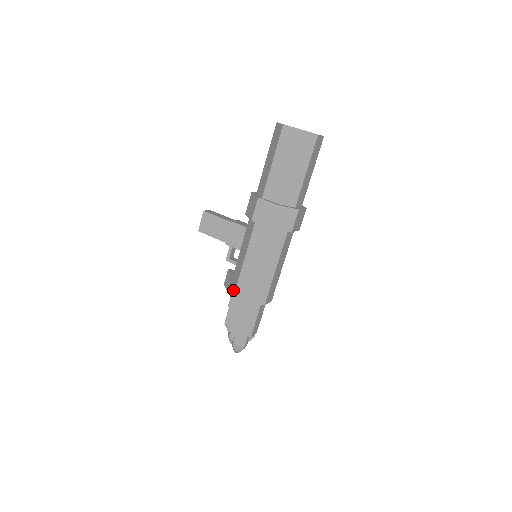
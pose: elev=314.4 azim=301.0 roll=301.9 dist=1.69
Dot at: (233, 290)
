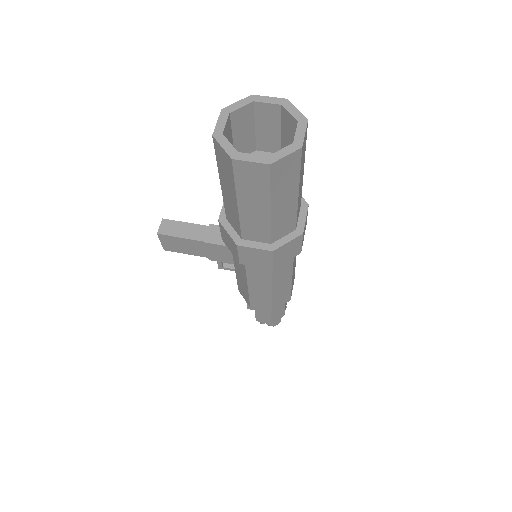
Dot at: (246, 301)
